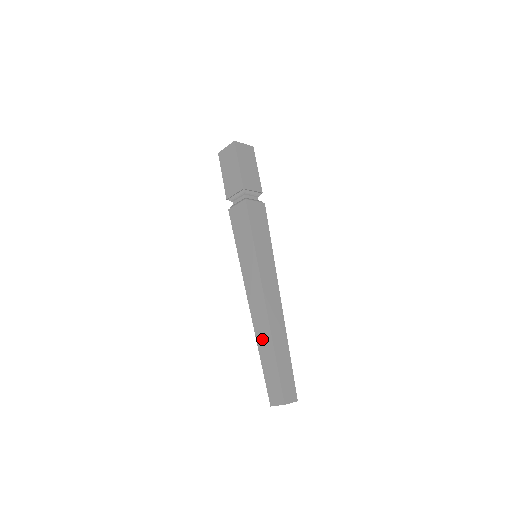
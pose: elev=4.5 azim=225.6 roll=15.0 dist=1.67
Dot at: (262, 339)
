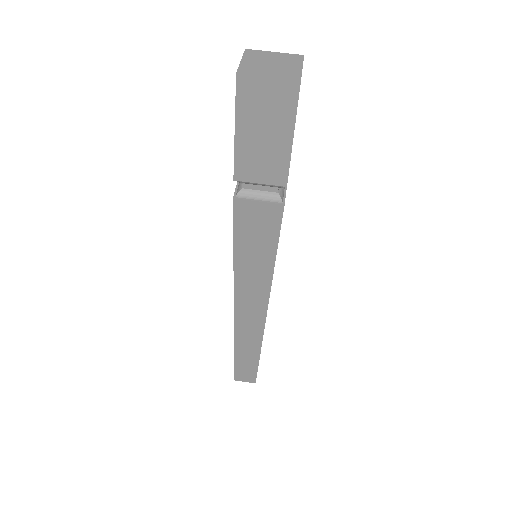
Dot at: (245, 343)
